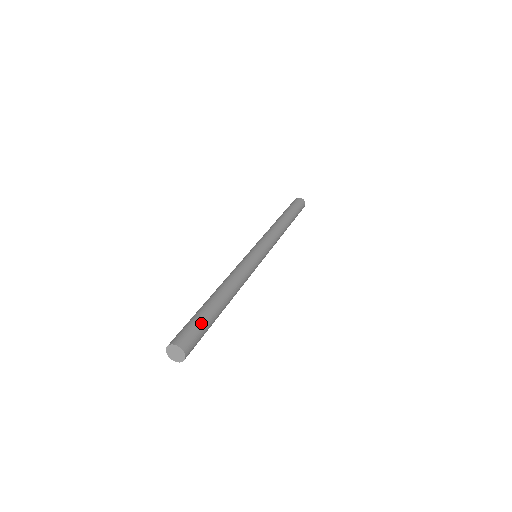
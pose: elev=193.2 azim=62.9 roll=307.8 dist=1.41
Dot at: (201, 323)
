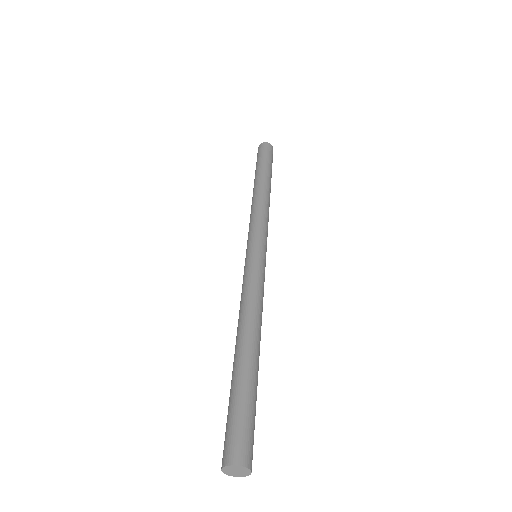
Dot at: (249, 409)
